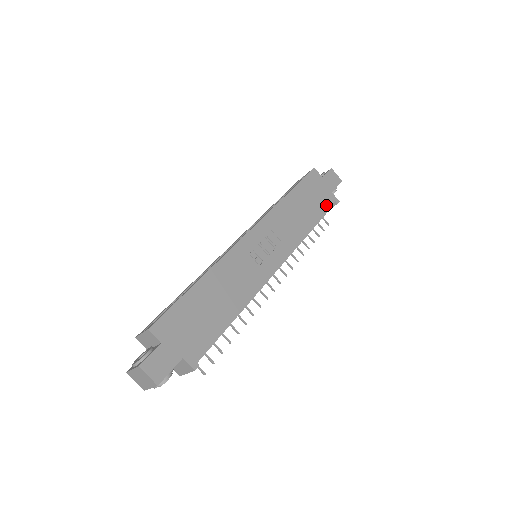
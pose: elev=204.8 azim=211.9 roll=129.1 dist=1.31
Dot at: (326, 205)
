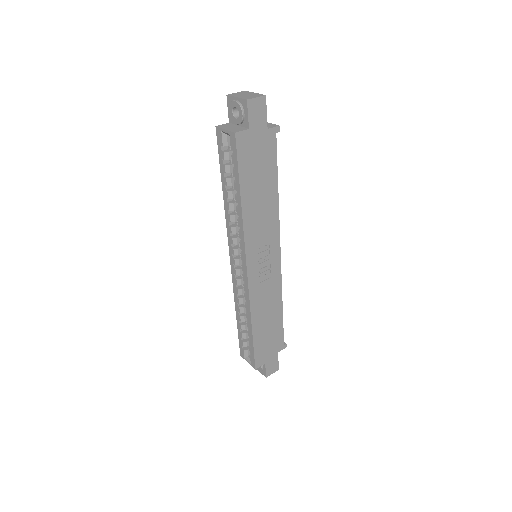
Dot at: (272, 152)
